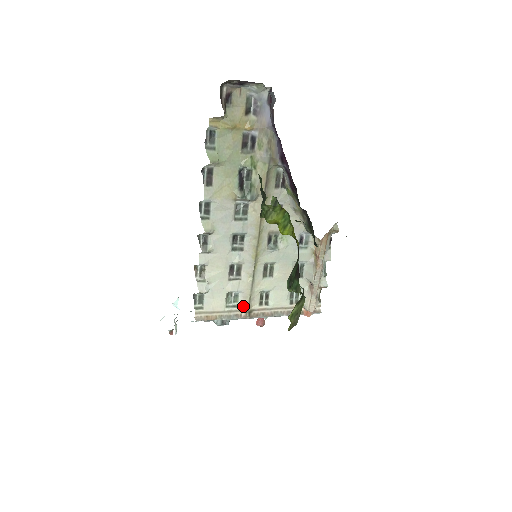
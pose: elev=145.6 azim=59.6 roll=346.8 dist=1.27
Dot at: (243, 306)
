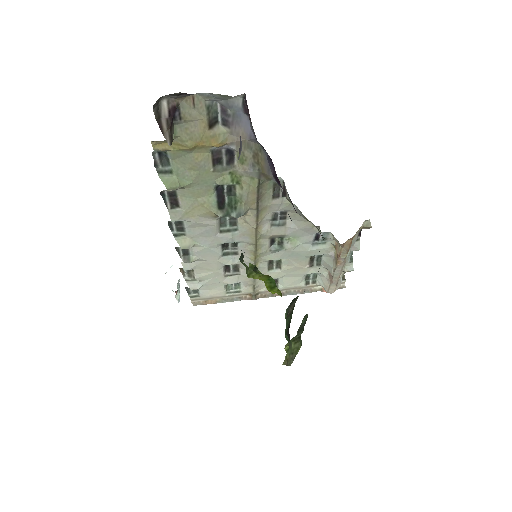
Dot at: (247, 291)
